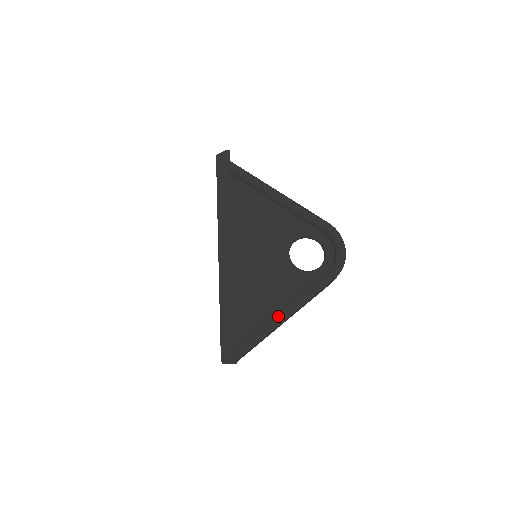
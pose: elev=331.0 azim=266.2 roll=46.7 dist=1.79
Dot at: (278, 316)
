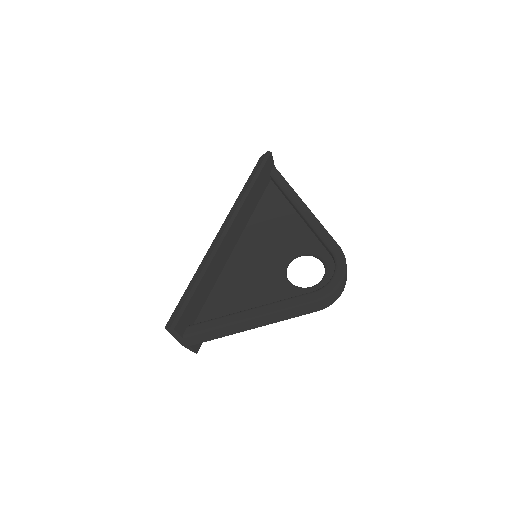
Dot at: (240, 313)
